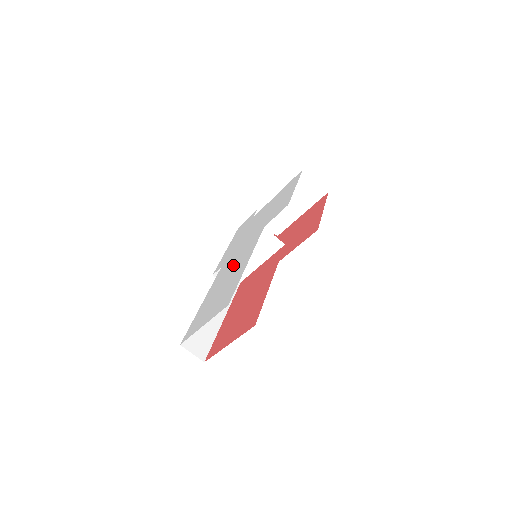
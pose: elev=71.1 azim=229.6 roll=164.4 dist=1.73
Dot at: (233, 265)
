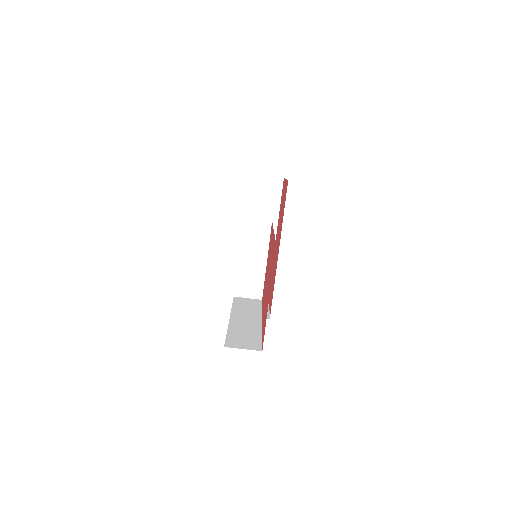
Dot at: occluded
